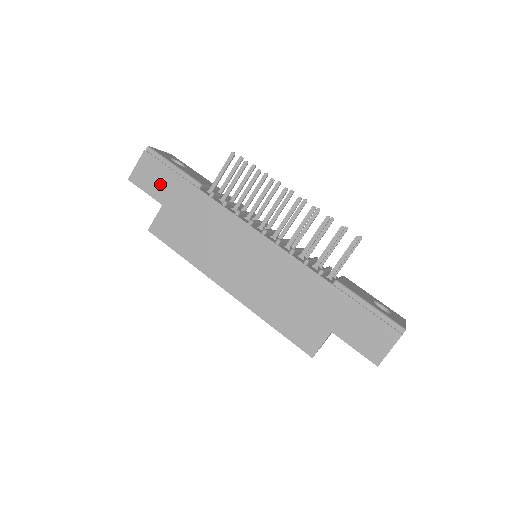
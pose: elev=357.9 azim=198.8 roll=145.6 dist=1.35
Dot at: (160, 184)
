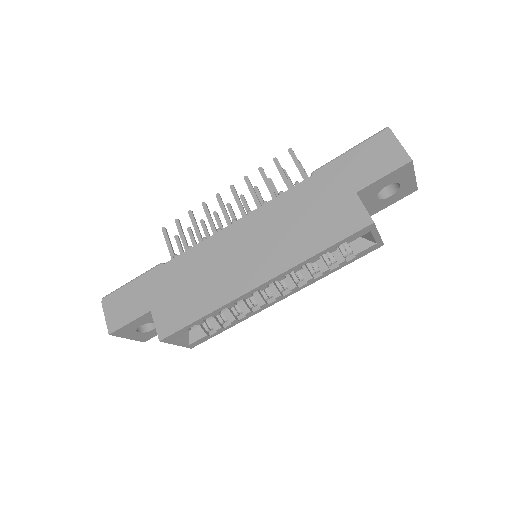
Dot at: (134, 302)
